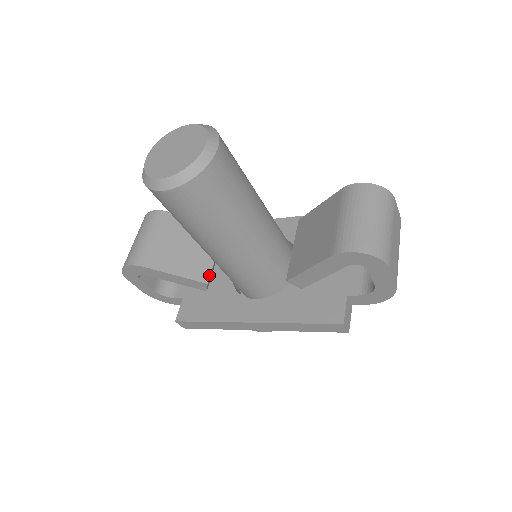
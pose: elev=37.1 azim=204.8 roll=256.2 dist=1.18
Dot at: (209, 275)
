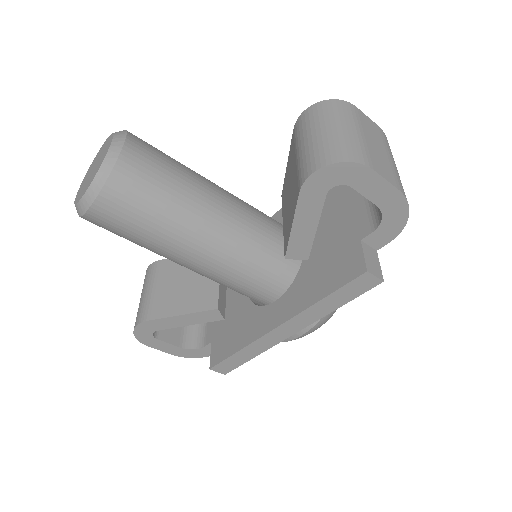
Dot at: (217, 299)
